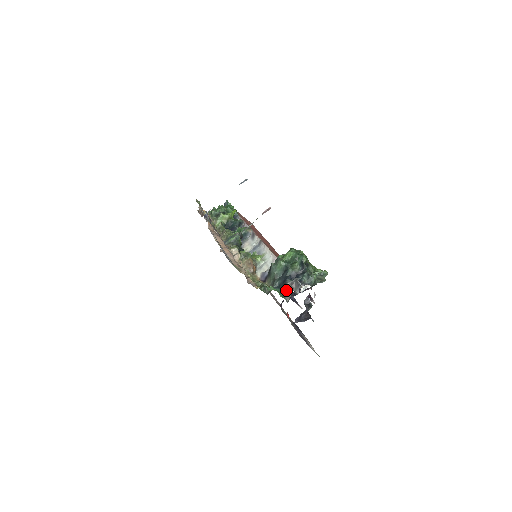
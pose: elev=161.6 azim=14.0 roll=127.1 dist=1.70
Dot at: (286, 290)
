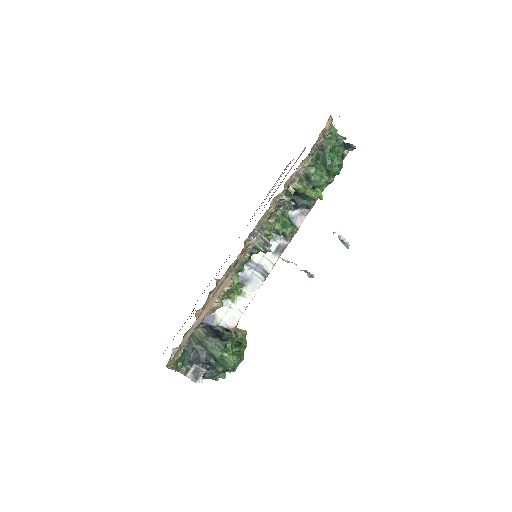
Dot at: (189, 366)
